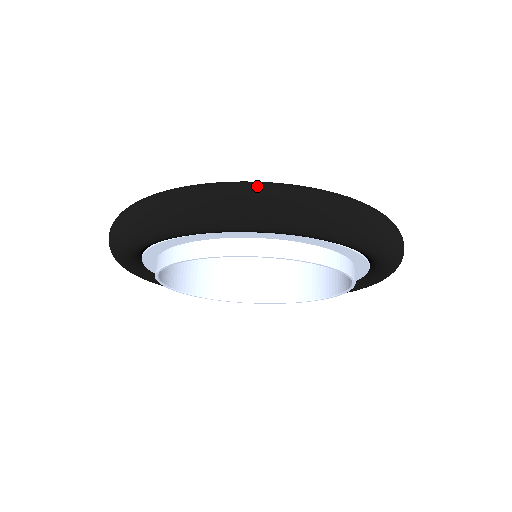
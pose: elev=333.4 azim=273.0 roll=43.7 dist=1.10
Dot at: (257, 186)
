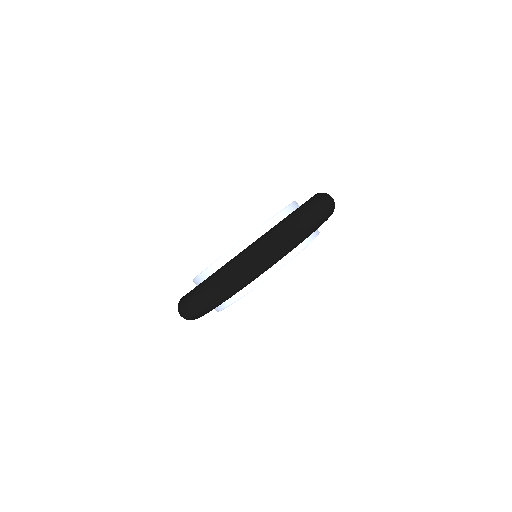
Dot at: (266, 243)
